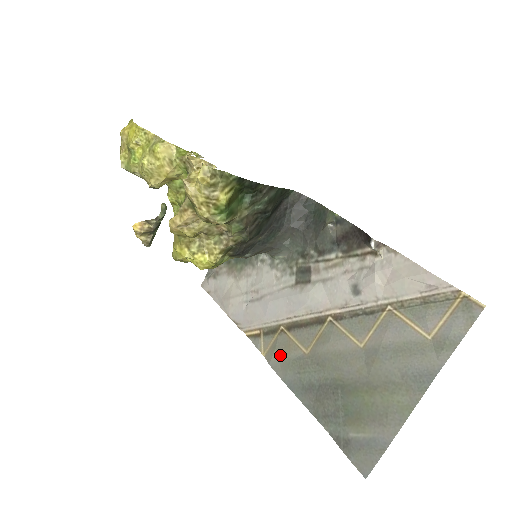
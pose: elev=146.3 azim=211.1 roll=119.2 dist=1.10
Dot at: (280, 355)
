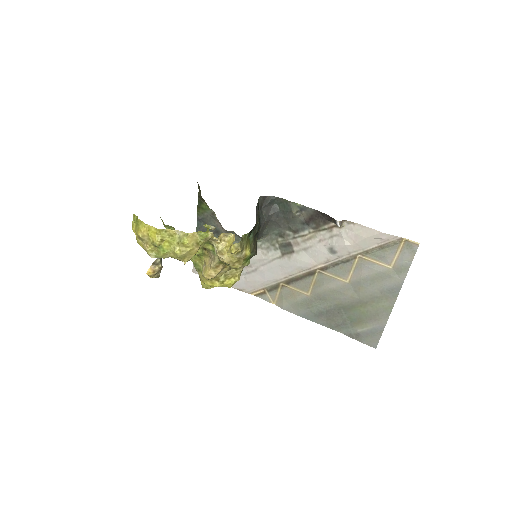
Dot at: (289, 301)
